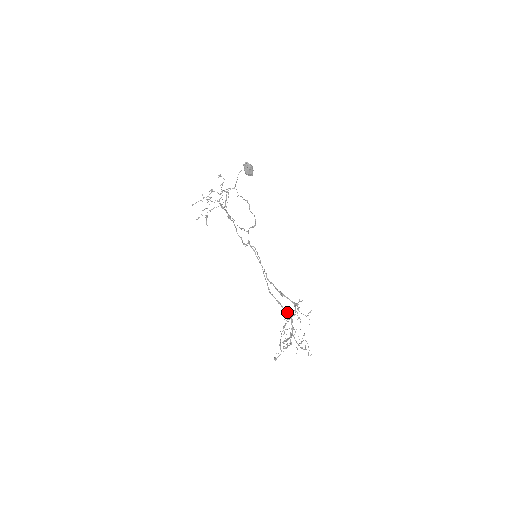
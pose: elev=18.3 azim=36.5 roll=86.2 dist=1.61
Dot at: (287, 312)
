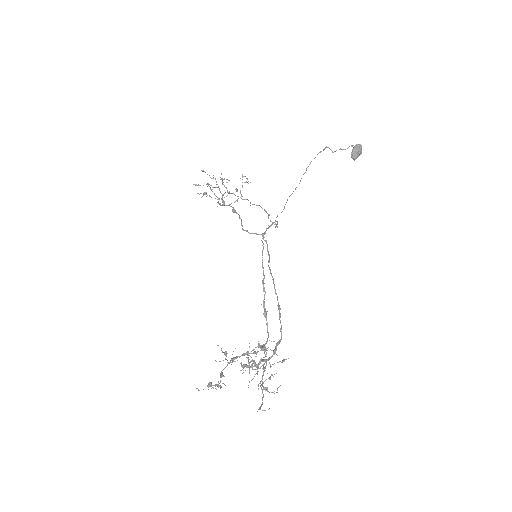
Dot at: (281, 326)
